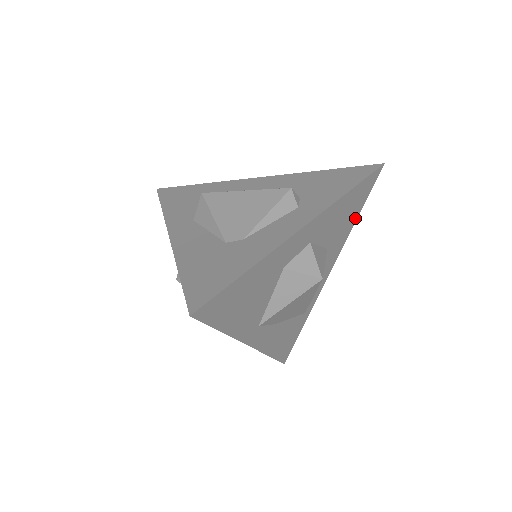
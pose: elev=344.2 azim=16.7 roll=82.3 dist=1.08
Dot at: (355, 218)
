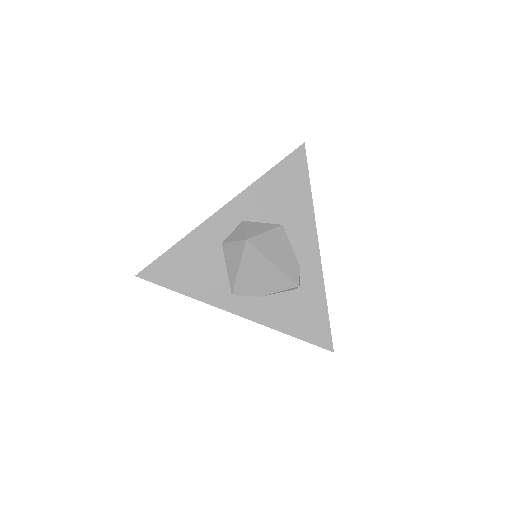
Dot at: (307, 194)
